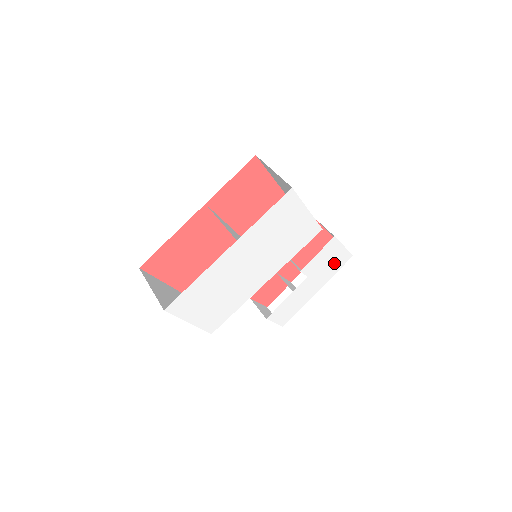
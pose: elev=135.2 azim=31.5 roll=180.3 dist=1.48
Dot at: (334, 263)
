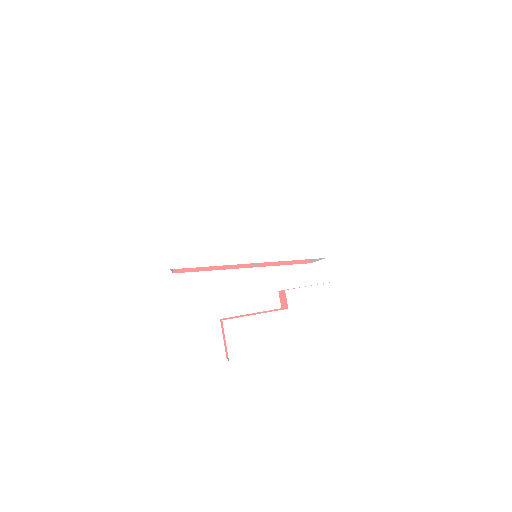
Dot at: (322, 325)
